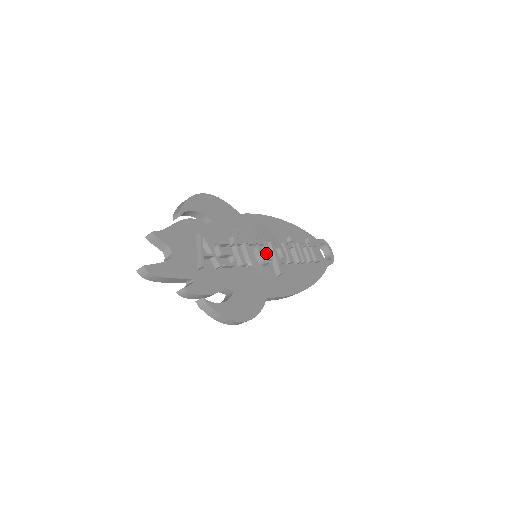
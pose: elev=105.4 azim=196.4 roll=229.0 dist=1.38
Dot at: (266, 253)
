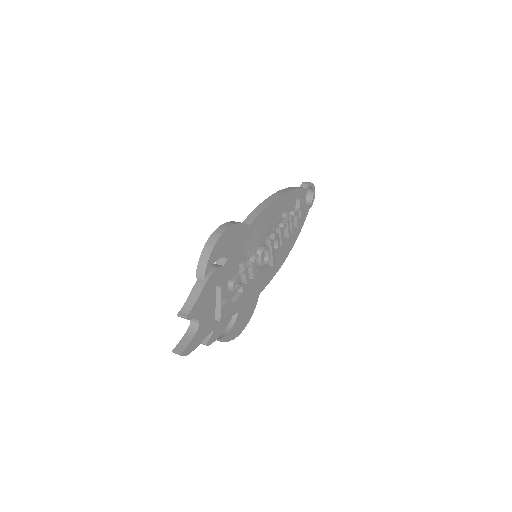
Dot at: (265, 252)
